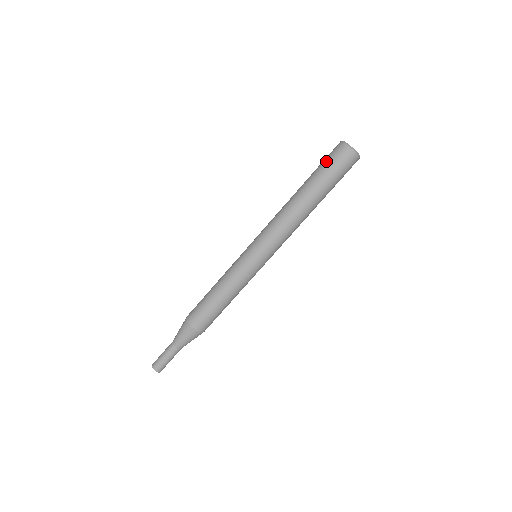
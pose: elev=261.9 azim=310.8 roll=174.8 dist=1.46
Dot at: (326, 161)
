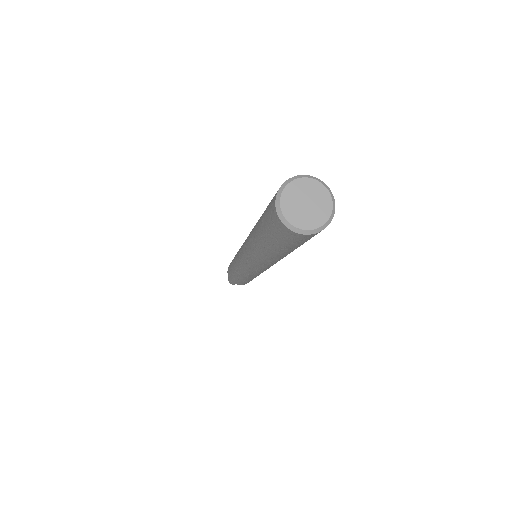
Dot at: (266, 226)
